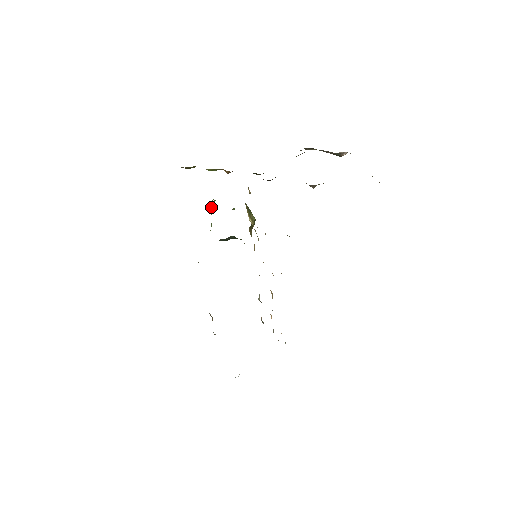
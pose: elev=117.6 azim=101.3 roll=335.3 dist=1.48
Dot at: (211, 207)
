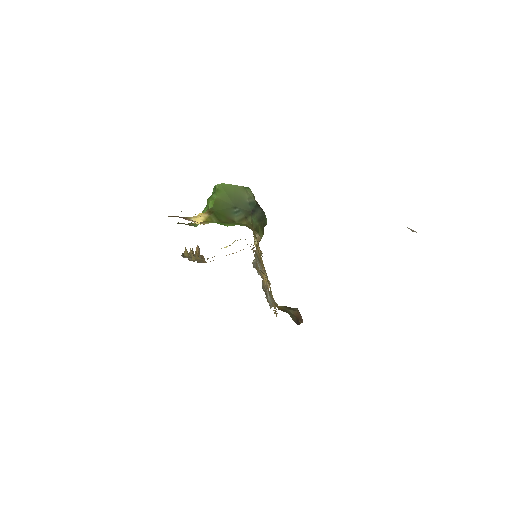
Dot at: (207, 208)
